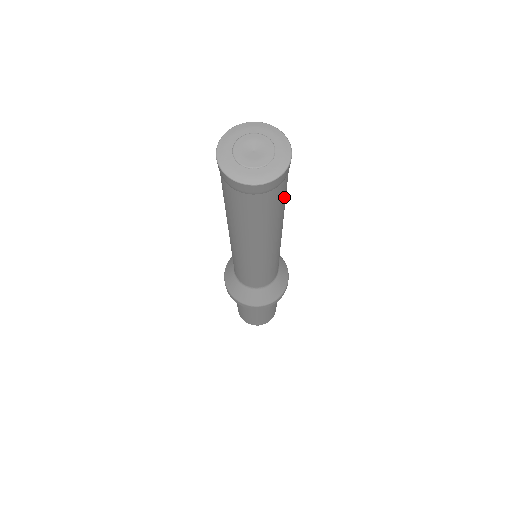
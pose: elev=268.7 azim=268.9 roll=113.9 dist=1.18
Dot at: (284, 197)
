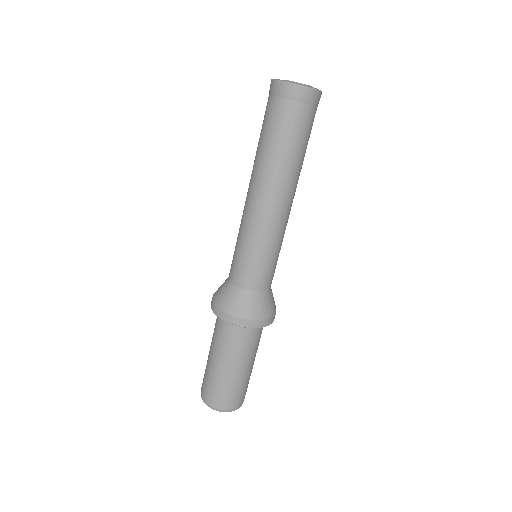
Dot at: (297, 135)
